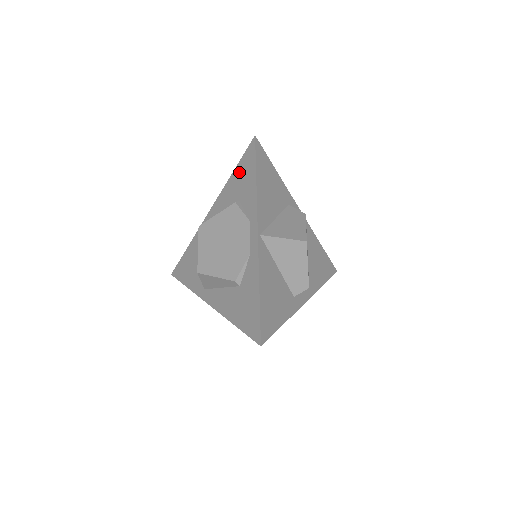
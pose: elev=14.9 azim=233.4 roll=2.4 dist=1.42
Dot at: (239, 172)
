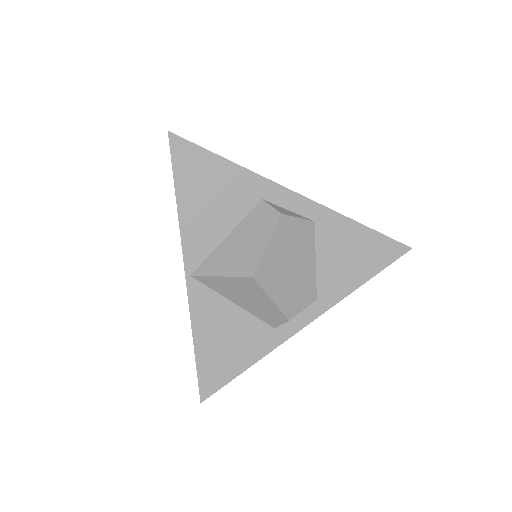
Dot at: occluded
